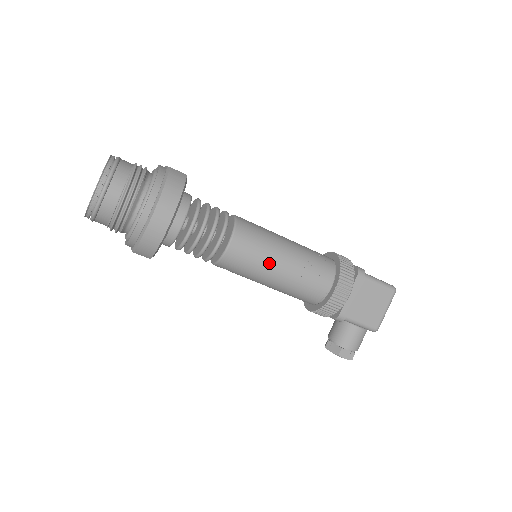
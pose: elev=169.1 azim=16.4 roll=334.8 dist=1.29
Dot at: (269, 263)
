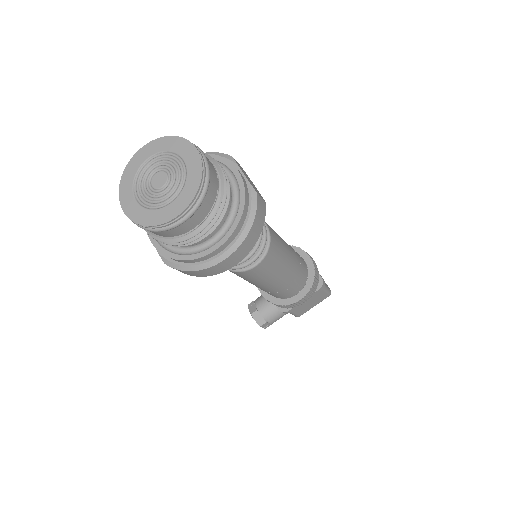
Dot at: (272, 279)
